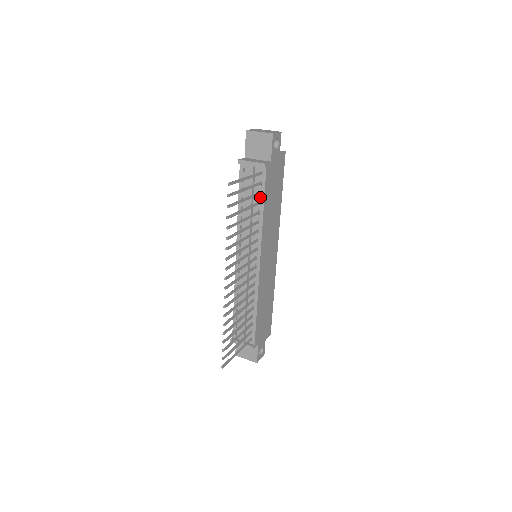
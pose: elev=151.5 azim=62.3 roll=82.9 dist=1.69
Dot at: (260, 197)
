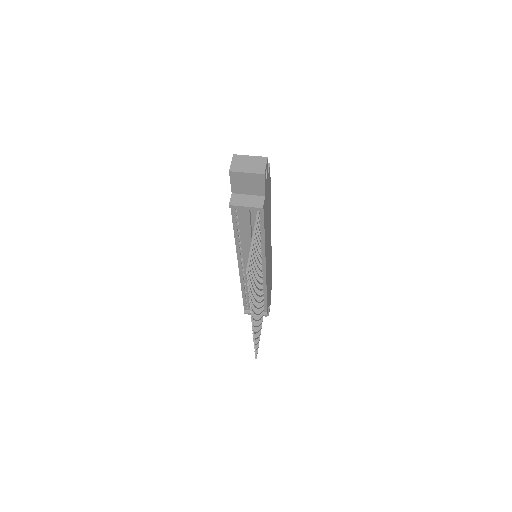
Dot at: occluded
